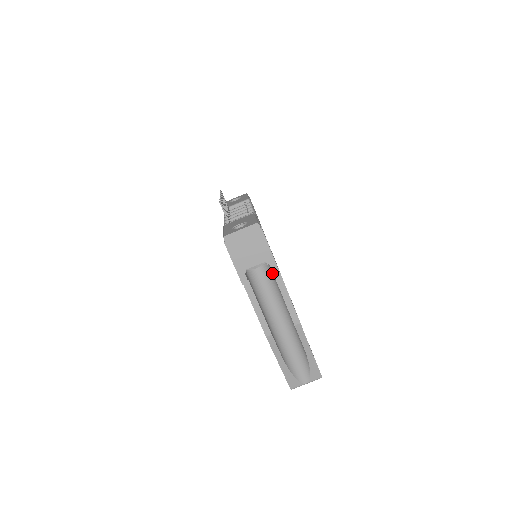
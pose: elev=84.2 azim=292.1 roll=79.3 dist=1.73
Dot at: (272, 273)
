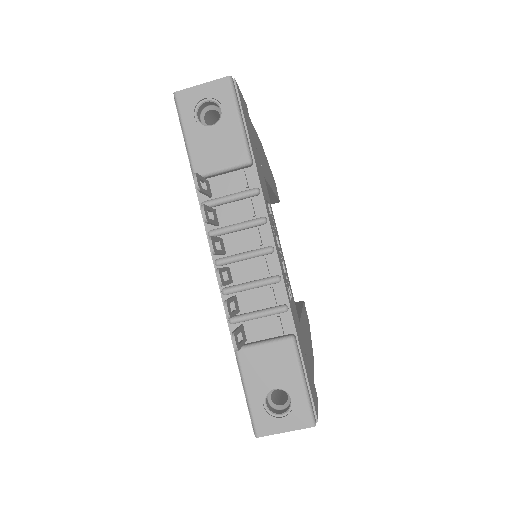
Dot at: occluded
